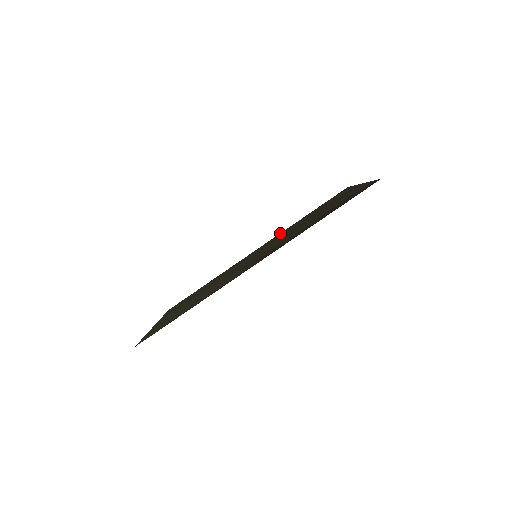
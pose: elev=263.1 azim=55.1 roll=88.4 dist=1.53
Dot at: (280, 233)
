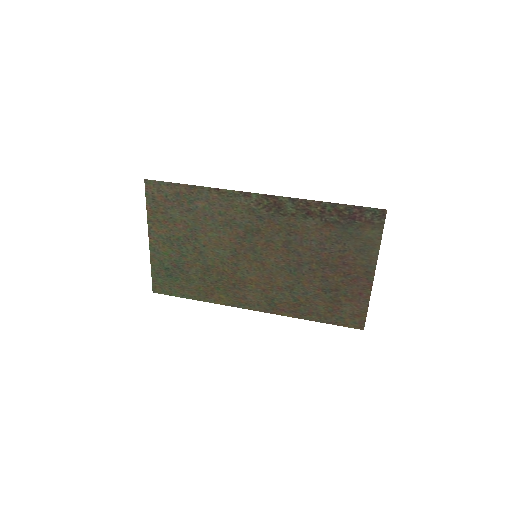
Dot at: (282, 312)
